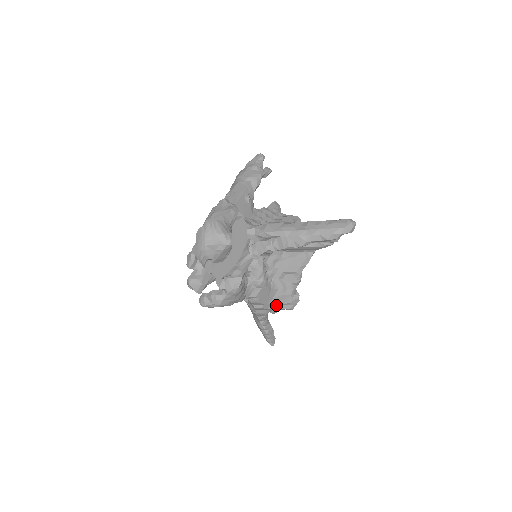
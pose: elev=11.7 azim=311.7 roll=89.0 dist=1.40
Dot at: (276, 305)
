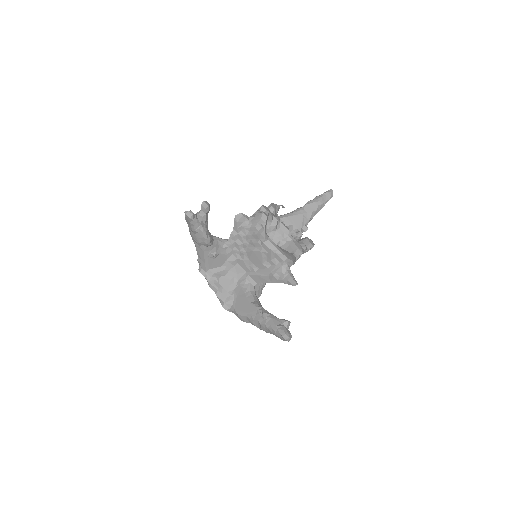
Dot at: occluded
